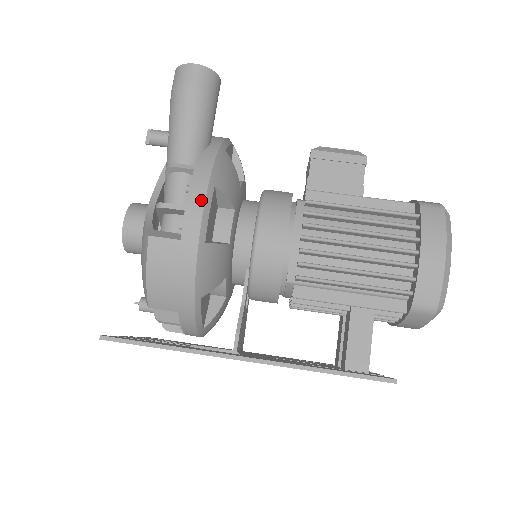
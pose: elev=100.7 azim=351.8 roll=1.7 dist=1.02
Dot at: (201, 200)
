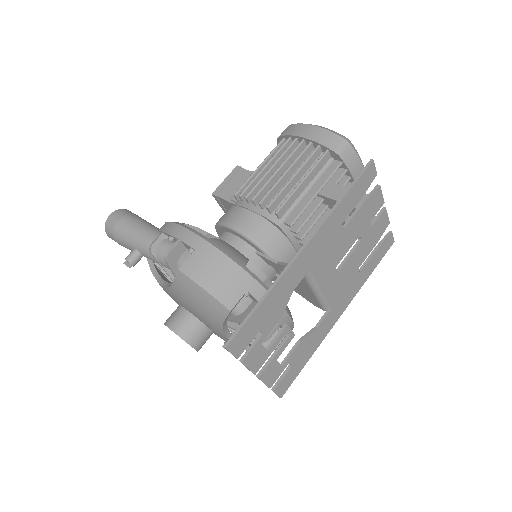
Dot at: (181, 229)
